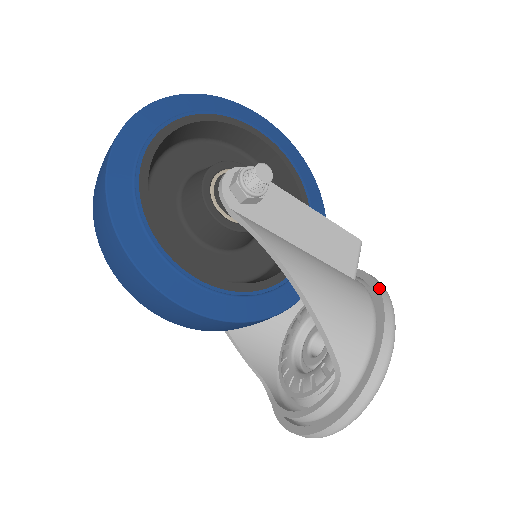
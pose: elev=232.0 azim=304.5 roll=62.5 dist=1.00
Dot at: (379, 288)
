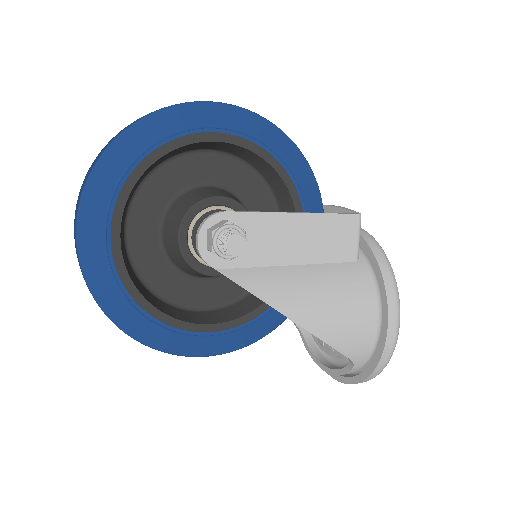
Dot at: (382, 275)
